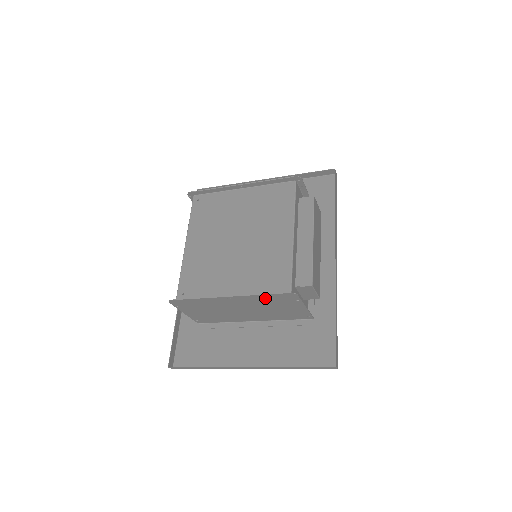
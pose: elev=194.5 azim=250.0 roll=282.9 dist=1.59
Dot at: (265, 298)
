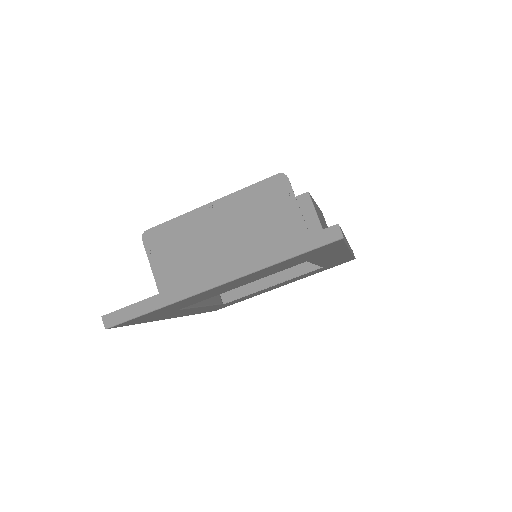
Dot at: (252, 197)
